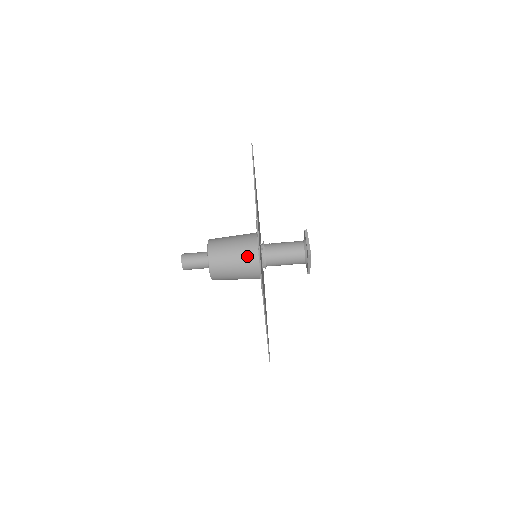
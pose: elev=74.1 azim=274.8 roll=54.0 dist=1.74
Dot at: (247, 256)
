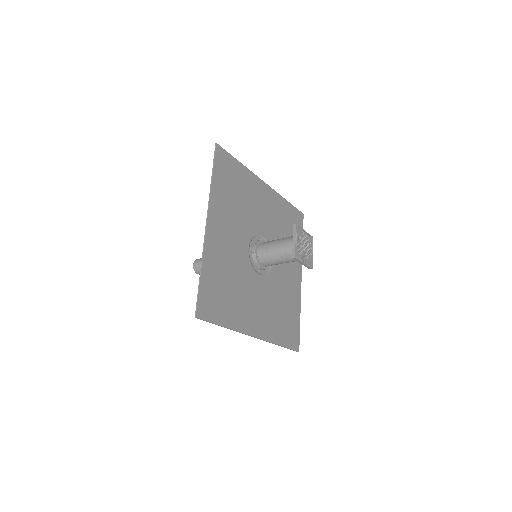
Dot at: occluded
